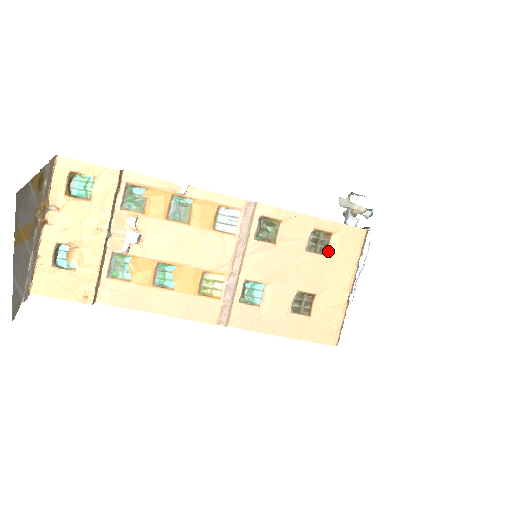
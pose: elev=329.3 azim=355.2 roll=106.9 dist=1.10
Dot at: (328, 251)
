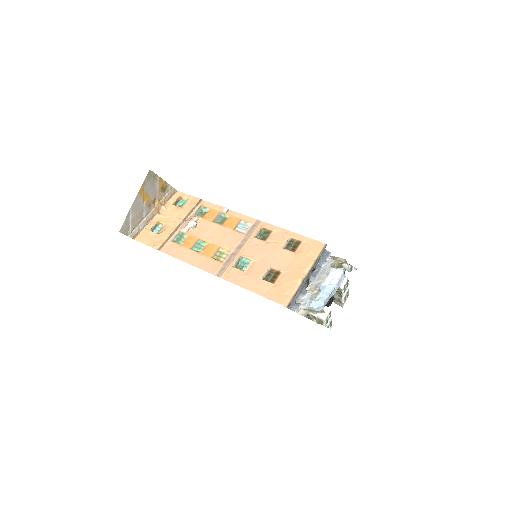
Dot at: (297, 251)
